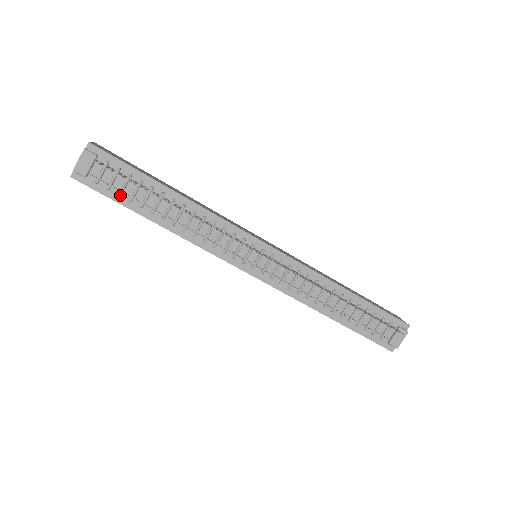
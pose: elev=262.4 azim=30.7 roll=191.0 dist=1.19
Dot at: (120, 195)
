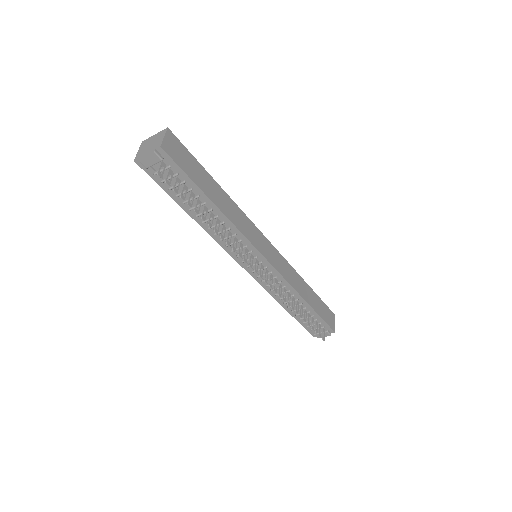
Dot at: (170, 190)
